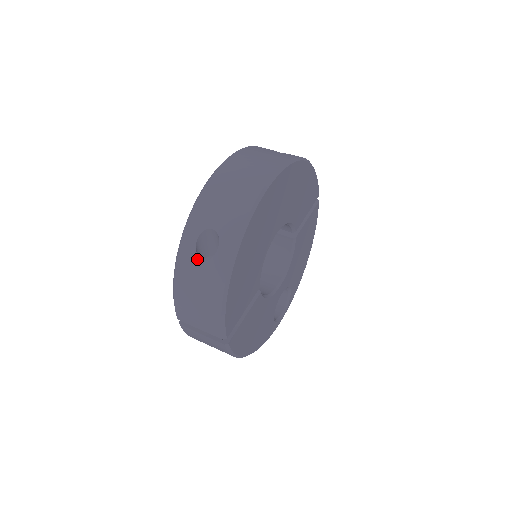
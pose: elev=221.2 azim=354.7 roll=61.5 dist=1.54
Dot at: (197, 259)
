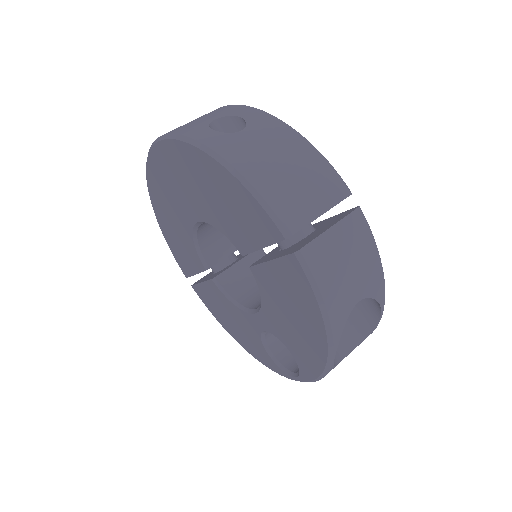
Dot at: (235, 134)
